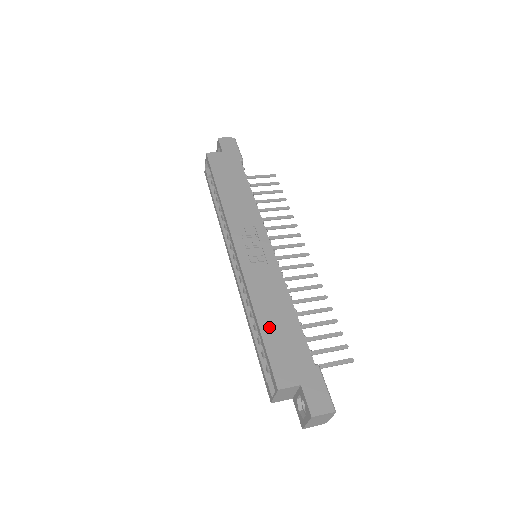
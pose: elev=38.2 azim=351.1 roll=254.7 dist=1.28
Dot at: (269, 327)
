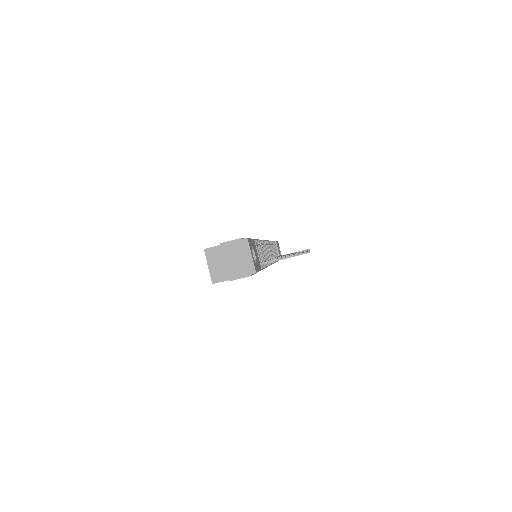
Dot at: occluded
